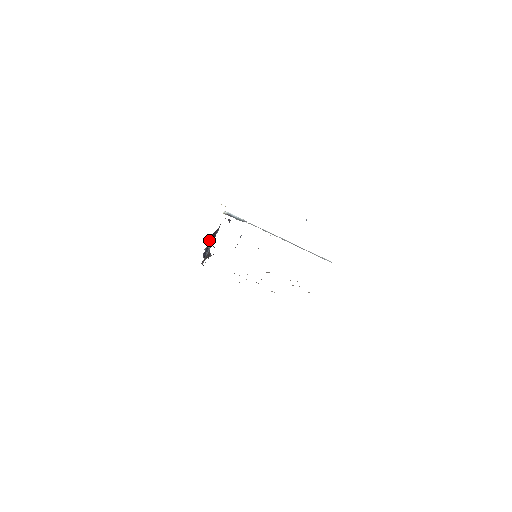
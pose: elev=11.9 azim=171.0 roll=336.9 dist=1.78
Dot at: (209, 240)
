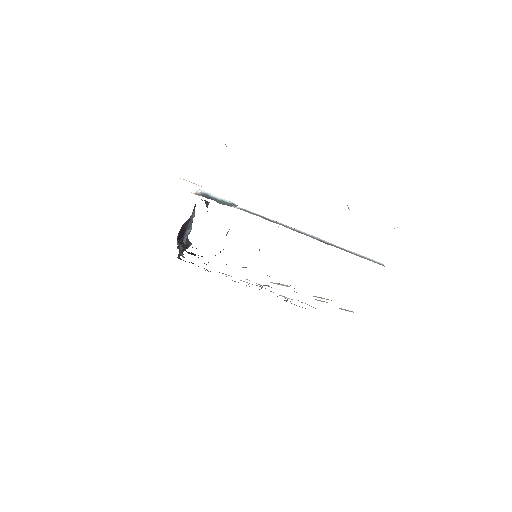
Dot at: occluded
